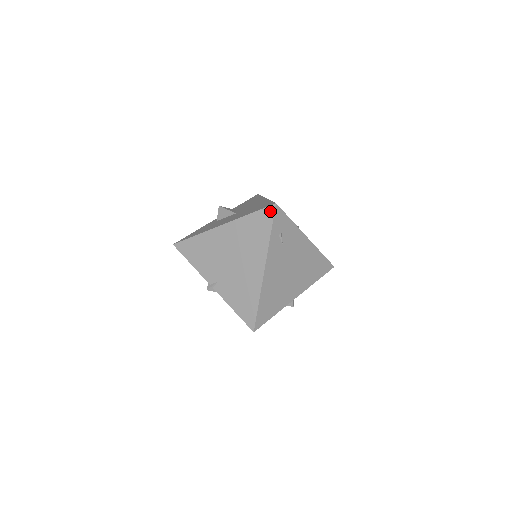
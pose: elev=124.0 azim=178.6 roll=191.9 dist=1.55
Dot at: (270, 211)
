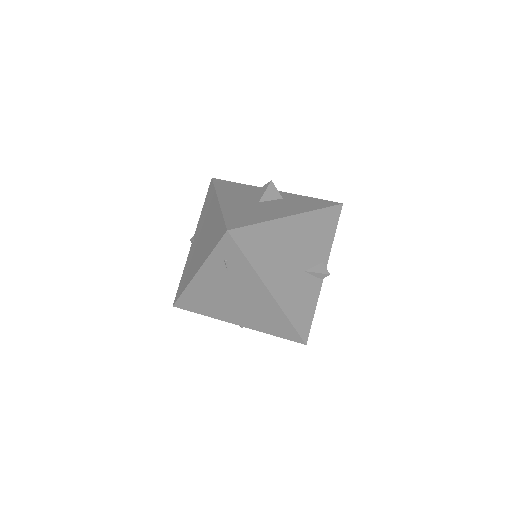
Dot at: (223, 232)
